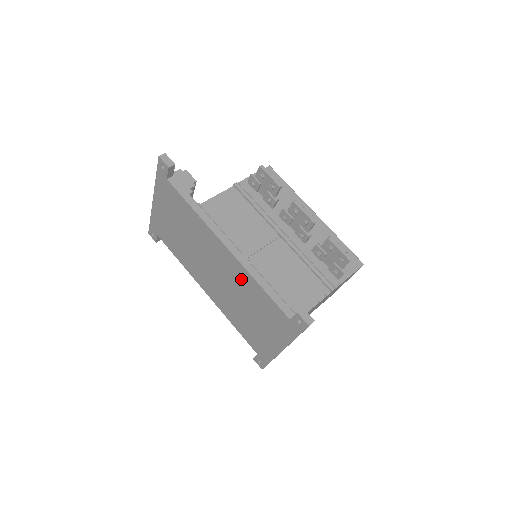
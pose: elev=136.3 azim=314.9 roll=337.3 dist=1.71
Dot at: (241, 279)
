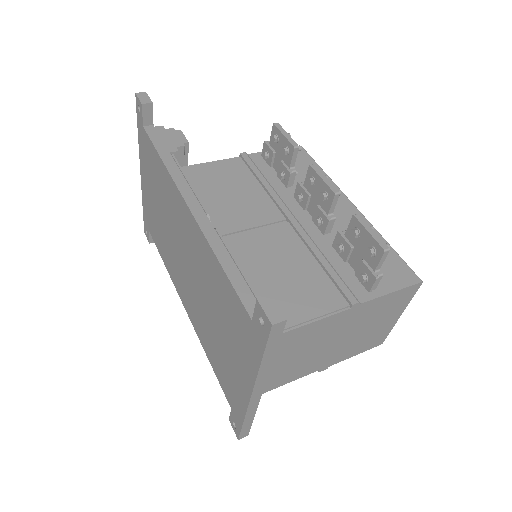
Dot at: (204, 261)
